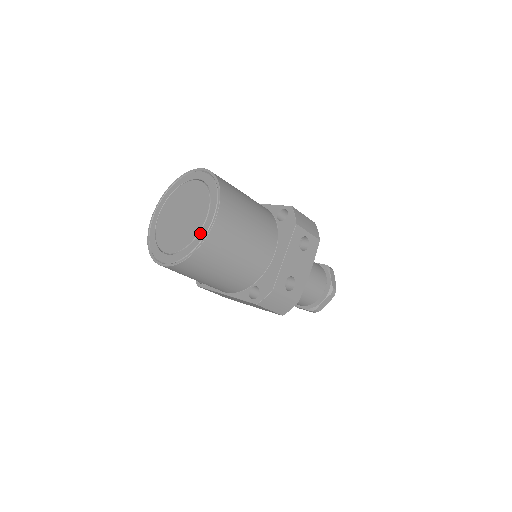
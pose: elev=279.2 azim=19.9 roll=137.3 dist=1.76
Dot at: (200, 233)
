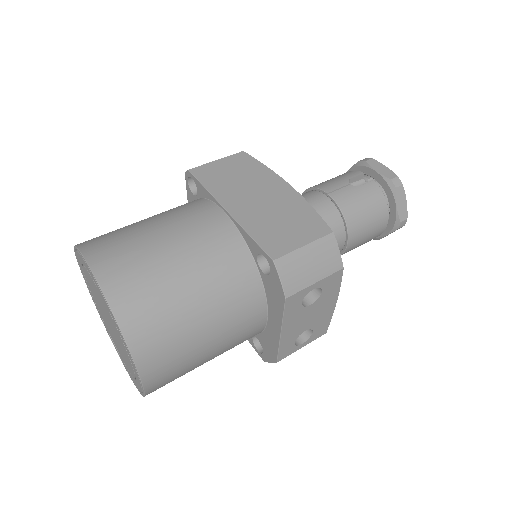
Dot at: (136, 380)
